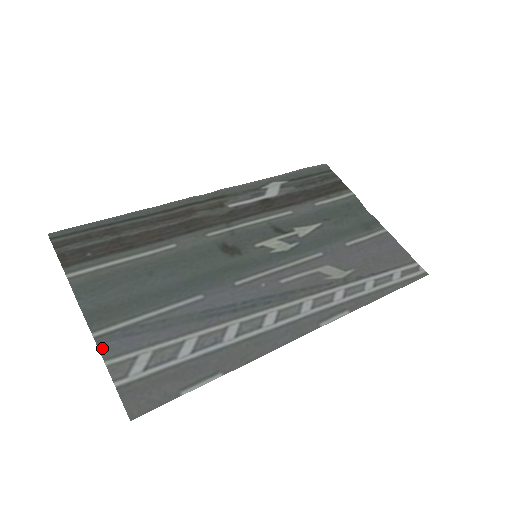
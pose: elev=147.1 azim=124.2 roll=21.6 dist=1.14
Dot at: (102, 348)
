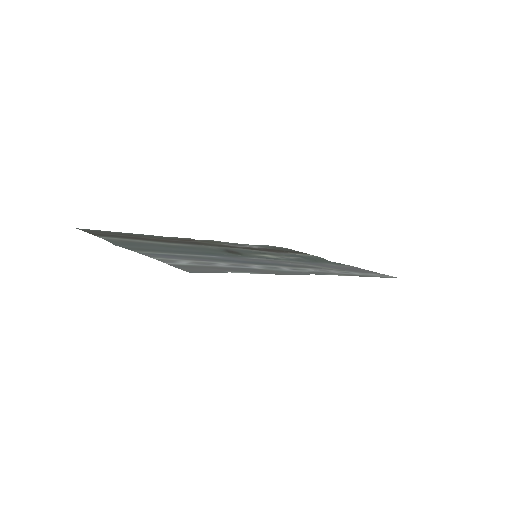
Dot at: (146, 255)
